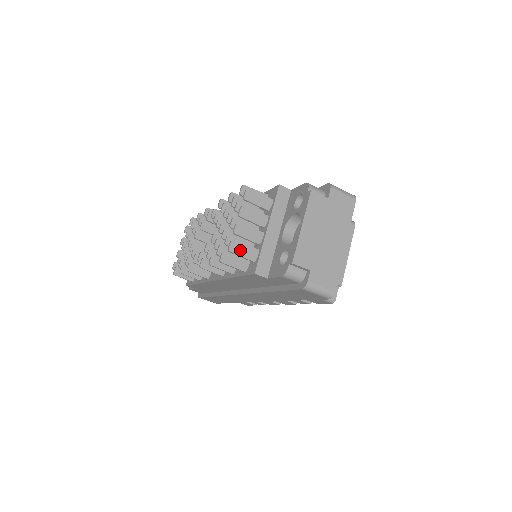
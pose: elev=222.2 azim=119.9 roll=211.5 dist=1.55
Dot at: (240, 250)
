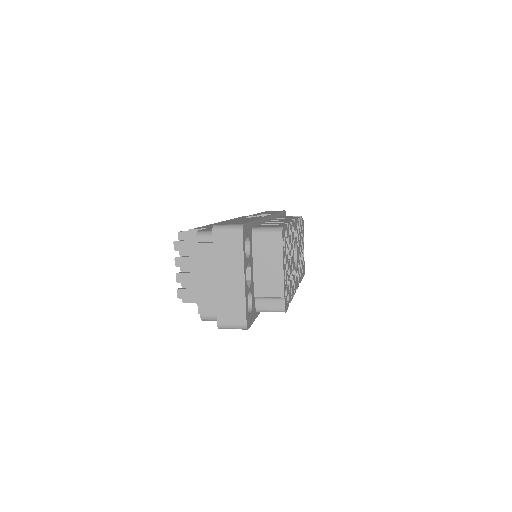
Dot at: (186, 294)
